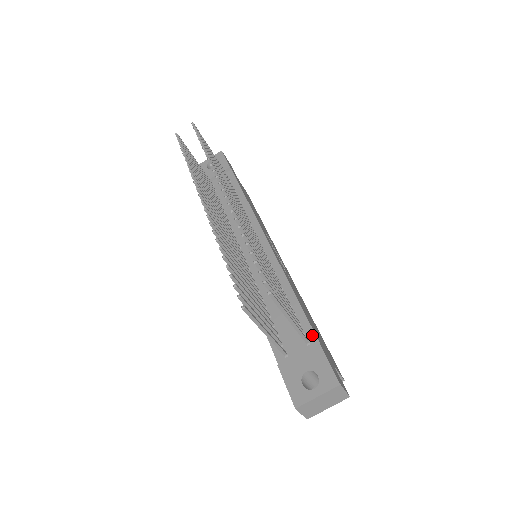
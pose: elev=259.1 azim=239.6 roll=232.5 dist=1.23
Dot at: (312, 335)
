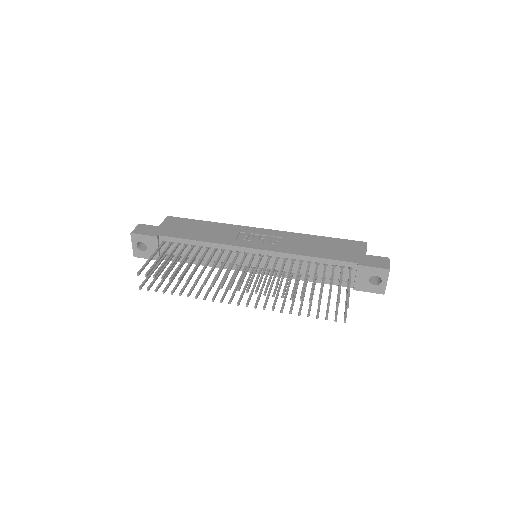
Dot at: (348, 264)
